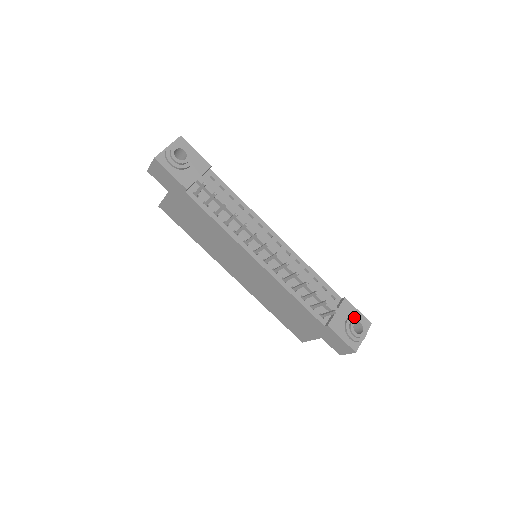
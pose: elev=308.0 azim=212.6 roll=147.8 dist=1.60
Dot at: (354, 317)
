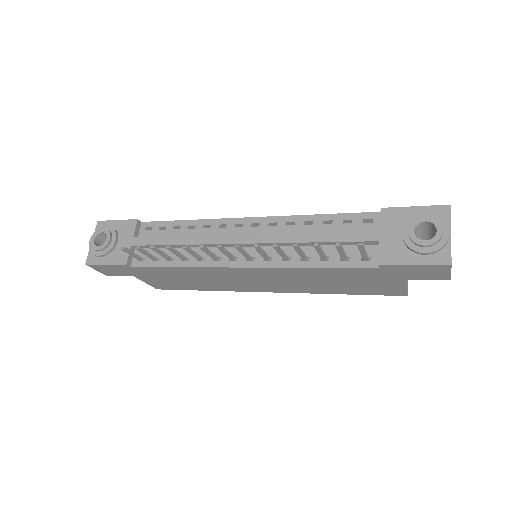
Dot at: (410, 222)
